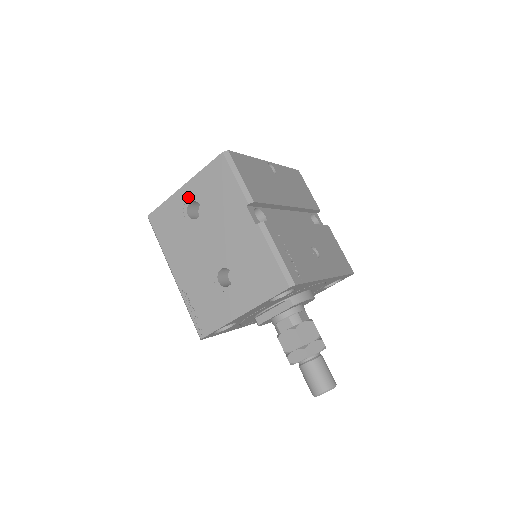
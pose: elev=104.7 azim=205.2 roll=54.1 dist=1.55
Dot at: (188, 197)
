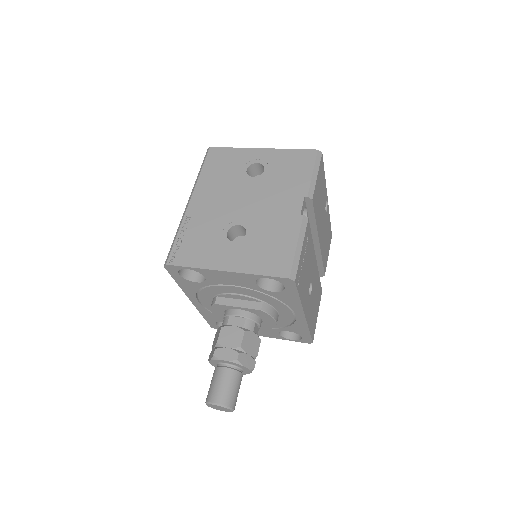
Dot at: (259, 158)
